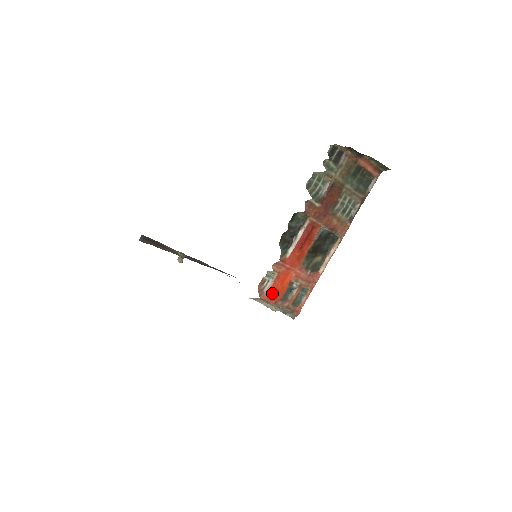
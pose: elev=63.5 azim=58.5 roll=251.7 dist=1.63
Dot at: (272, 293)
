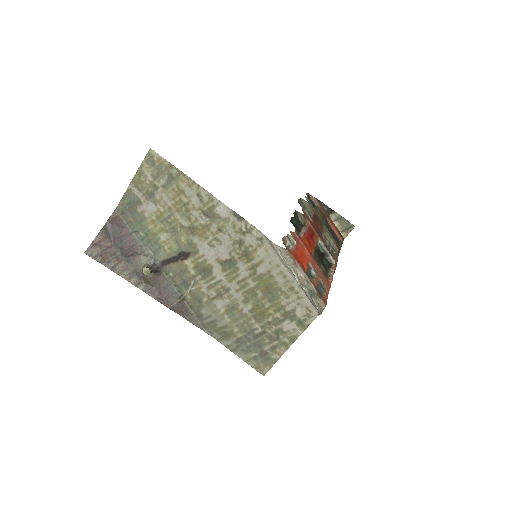
Dot at: (296, 257)
